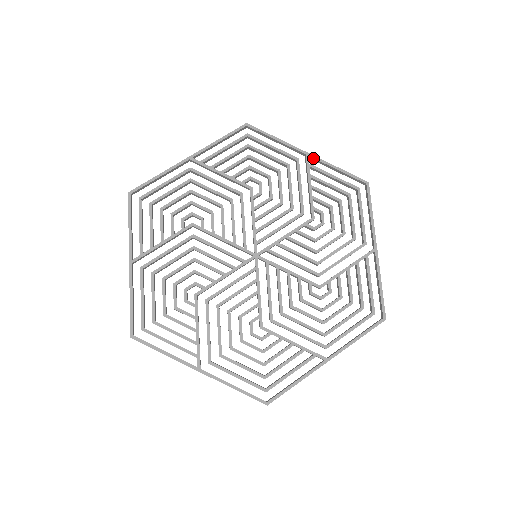
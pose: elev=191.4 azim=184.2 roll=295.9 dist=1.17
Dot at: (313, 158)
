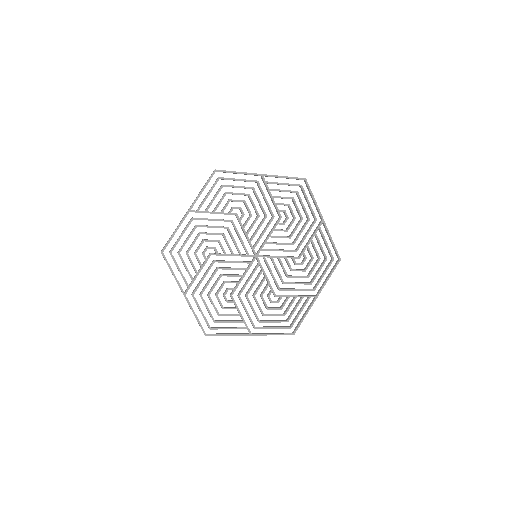
Dot at: (267, 176)
